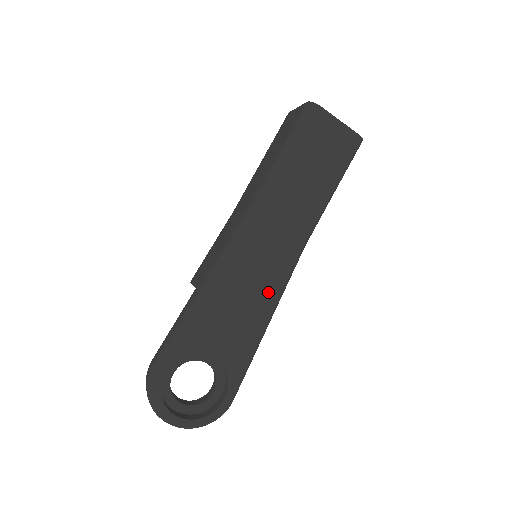
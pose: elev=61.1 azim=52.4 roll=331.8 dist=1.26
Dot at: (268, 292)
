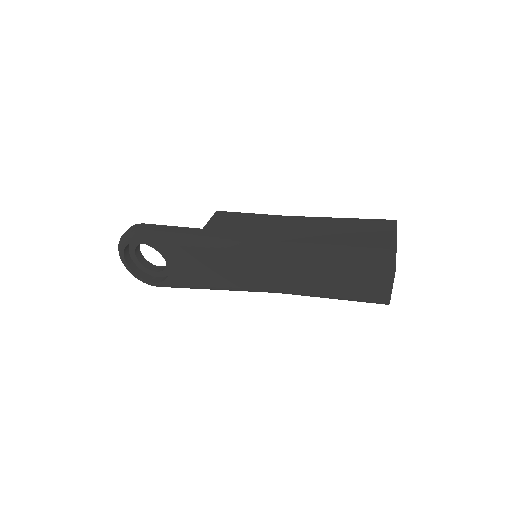
Dot at: (230, 282)
